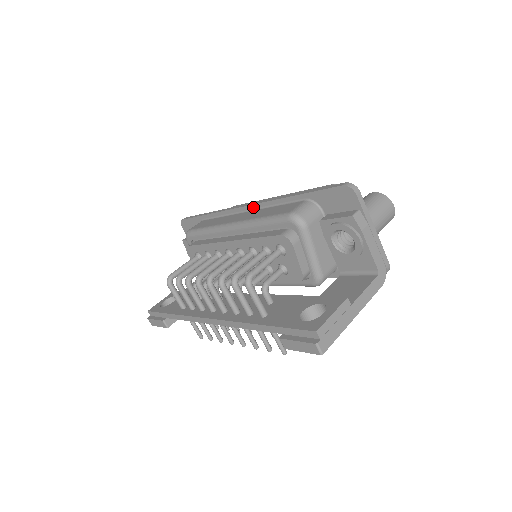
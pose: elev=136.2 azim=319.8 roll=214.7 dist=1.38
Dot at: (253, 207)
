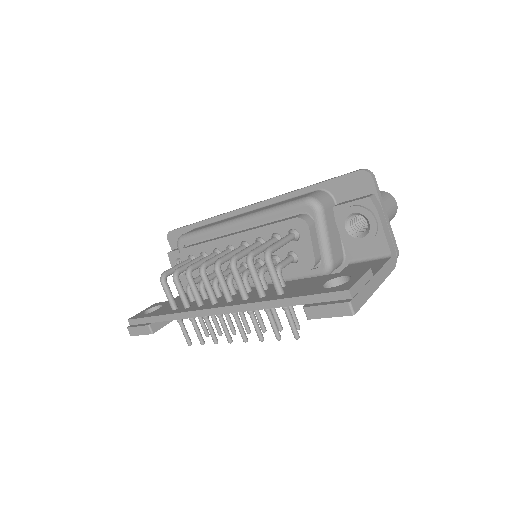
Dot at: (257, 206)
